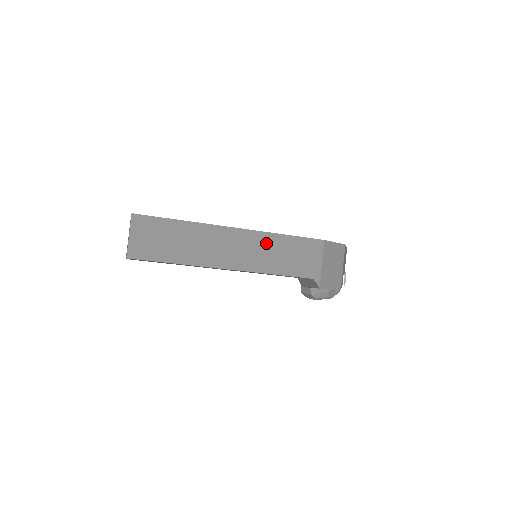
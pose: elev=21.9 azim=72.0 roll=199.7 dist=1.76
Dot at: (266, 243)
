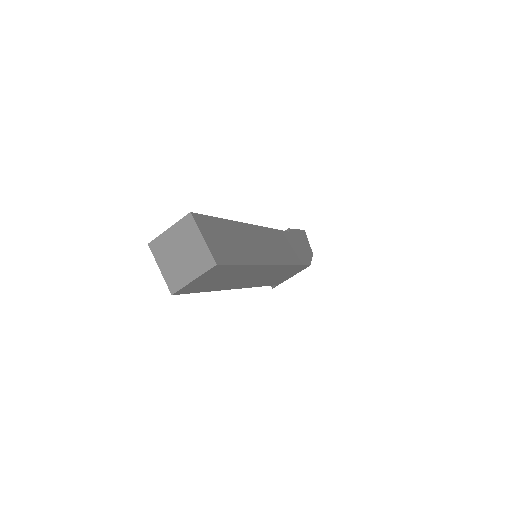
Dot at: (279, 271)
